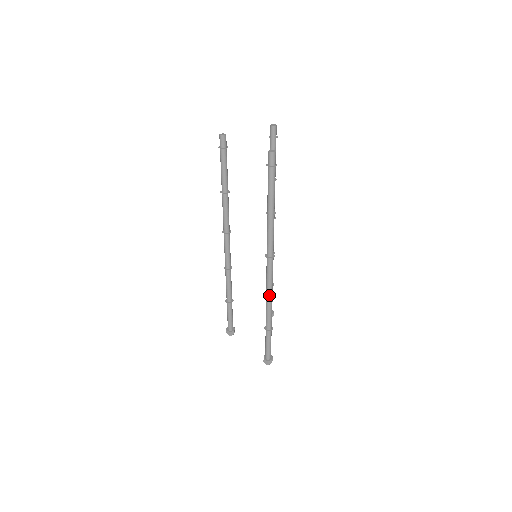
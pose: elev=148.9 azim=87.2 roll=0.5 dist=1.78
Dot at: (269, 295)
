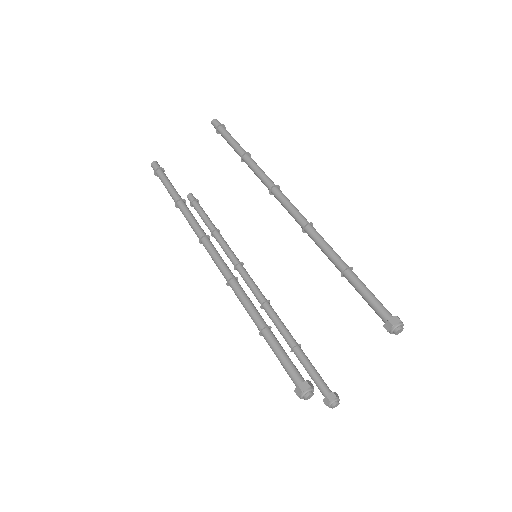
Dot at: (309, 224)
